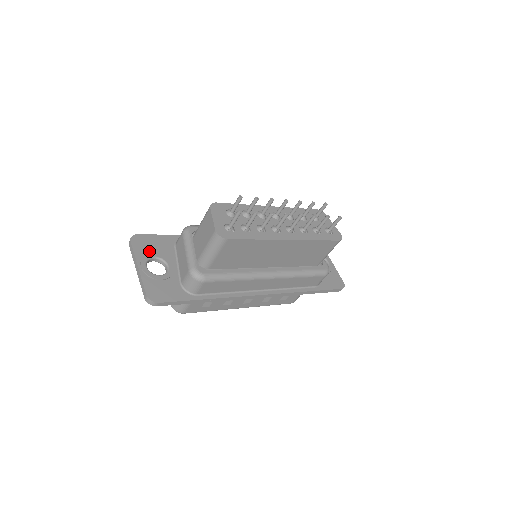
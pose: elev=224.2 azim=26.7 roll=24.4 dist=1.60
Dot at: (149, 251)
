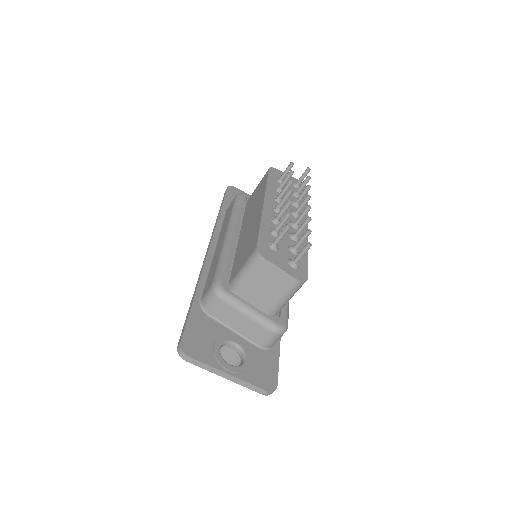
Dot at: (209, 347)
